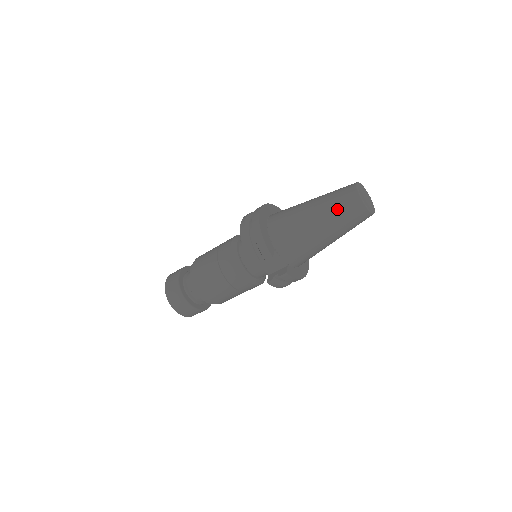
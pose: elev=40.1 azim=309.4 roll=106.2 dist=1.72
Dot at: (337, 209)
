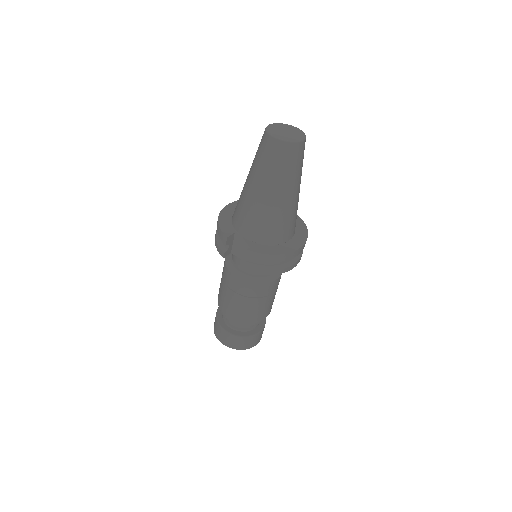
Dot at: (257, 158)
